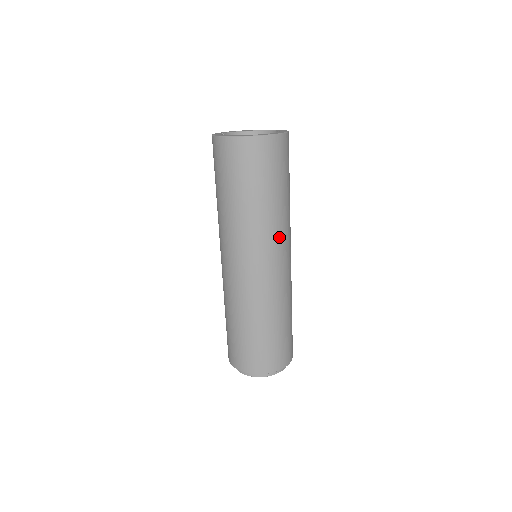
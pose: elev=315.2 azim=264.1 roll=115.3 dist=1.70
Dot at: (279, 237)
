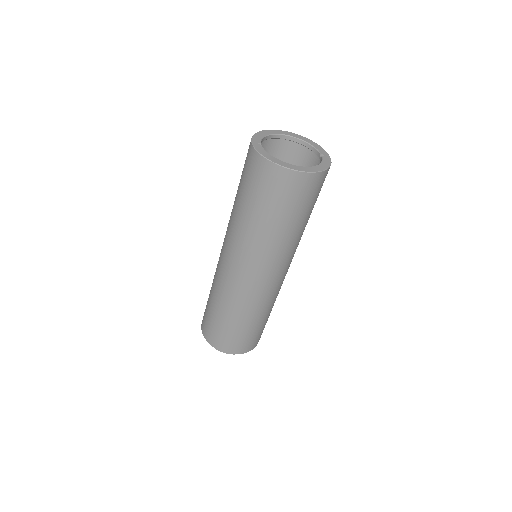
Dot at: (295, 251)
